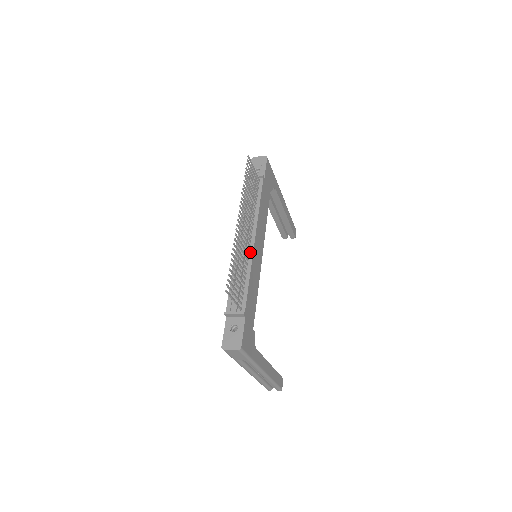
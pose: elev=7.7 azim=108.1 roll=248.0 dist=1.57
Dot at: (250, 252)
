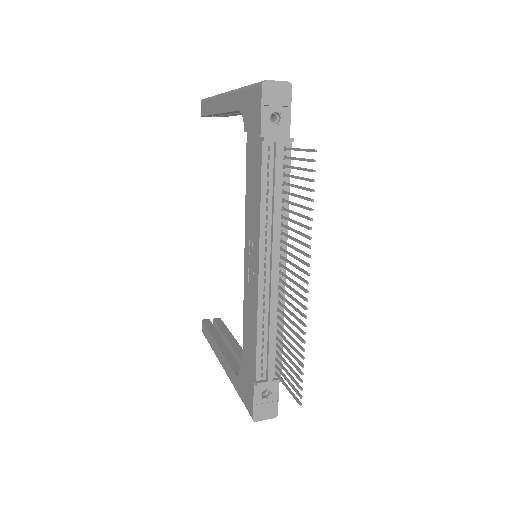
Dot at: (281, 290)
